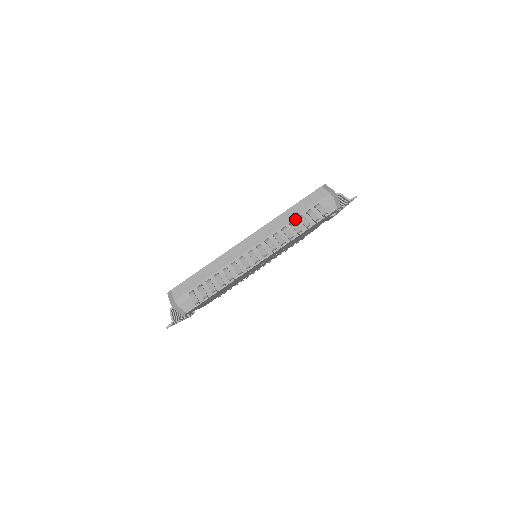
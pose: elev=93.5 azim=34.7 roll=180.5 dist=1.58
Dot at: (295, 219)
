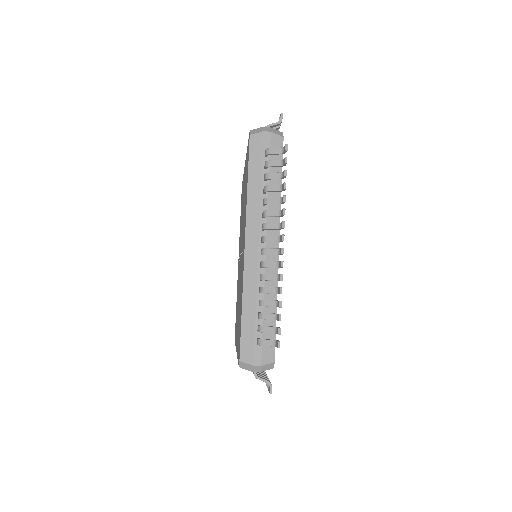
Dot at: occluded
